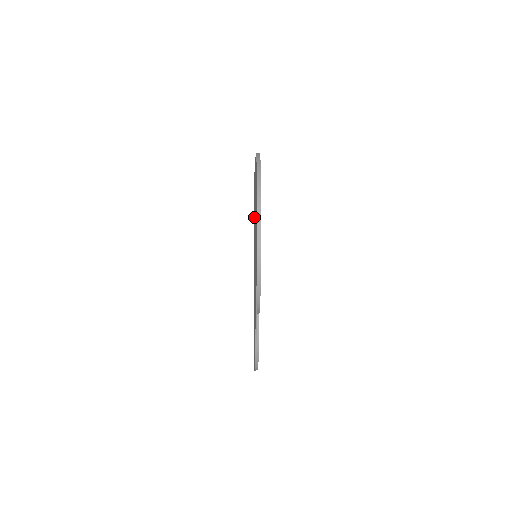
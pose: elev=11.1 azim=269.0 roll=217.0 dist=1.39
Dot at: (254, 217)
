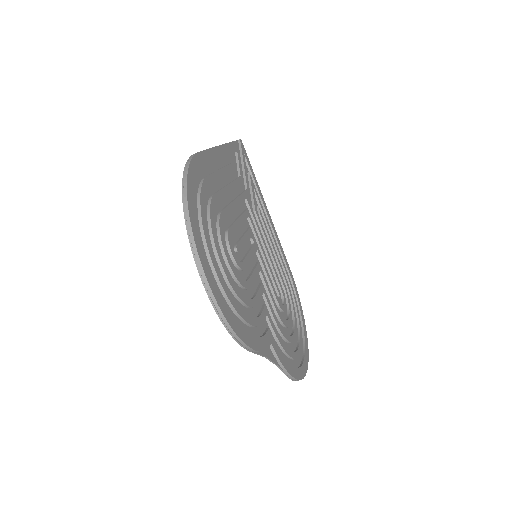
Dot at: (241, 203)
